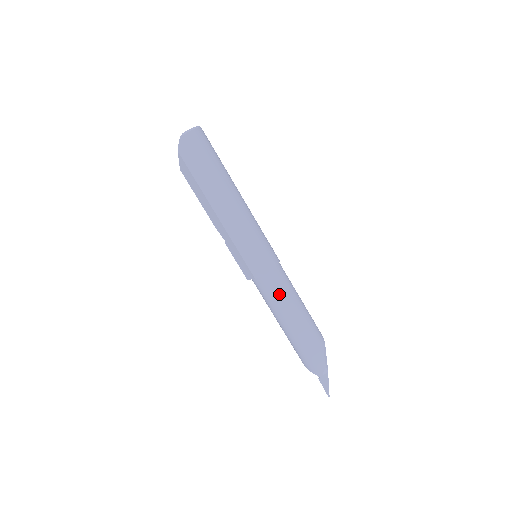
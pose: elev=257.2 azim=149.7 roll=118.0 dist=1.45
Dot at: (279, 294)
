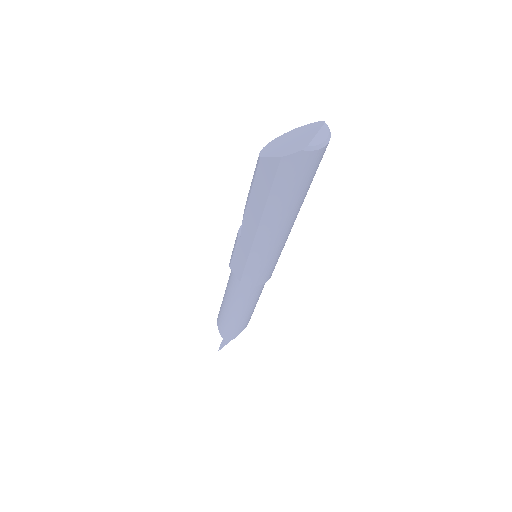
Dot at: (249, 296)
